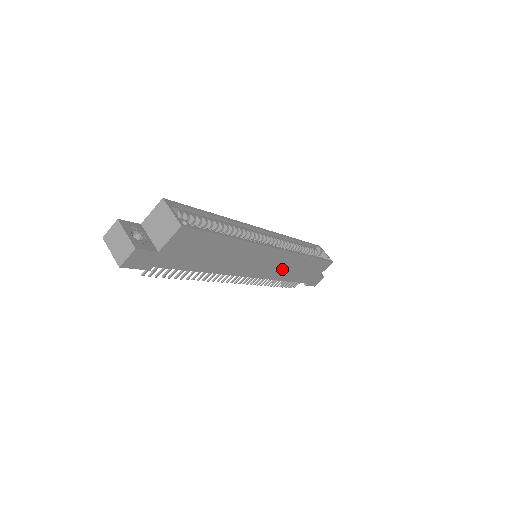
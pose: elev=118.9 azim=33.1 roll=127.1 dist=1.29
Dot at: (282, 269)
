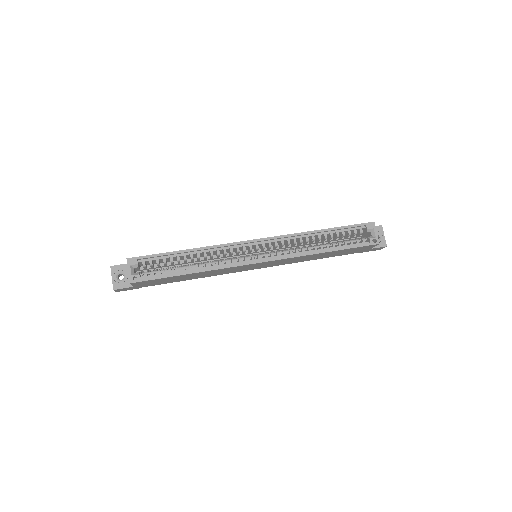
Dot at: (292, 261)
